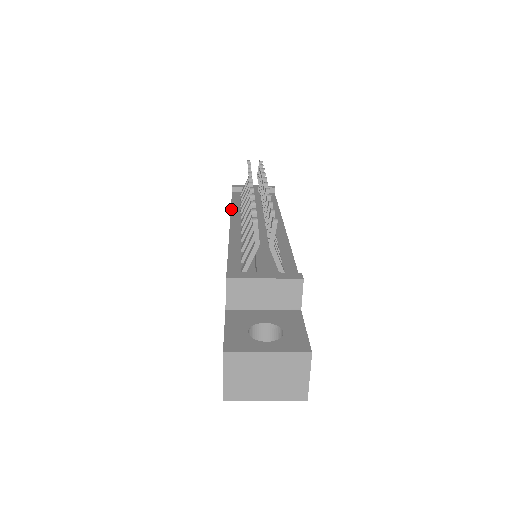
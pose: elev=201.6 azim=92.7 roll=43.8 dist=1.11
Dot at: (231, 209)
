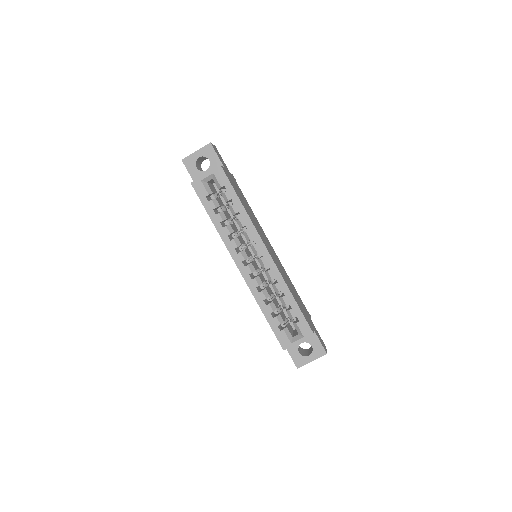
Dot at: occluded
